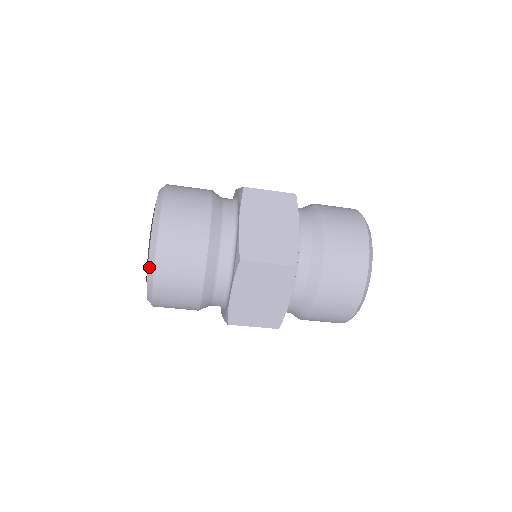
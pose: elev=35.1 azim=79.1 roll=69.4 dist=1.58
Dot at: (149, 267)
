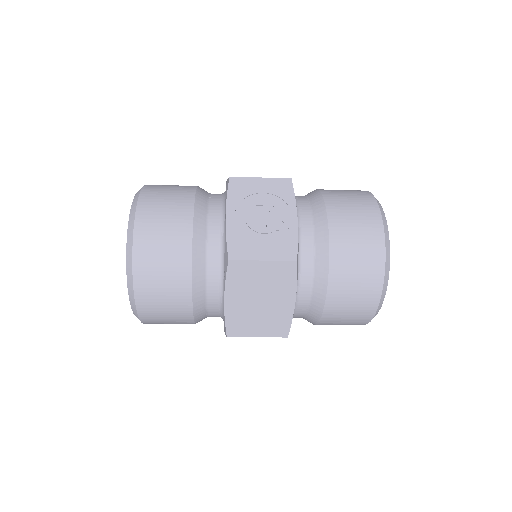
Dot at: occluded
